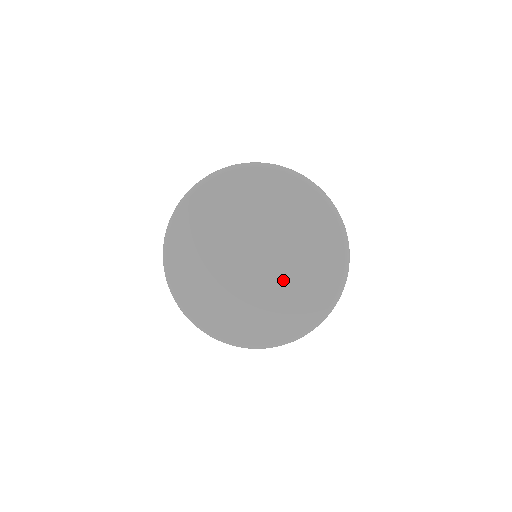
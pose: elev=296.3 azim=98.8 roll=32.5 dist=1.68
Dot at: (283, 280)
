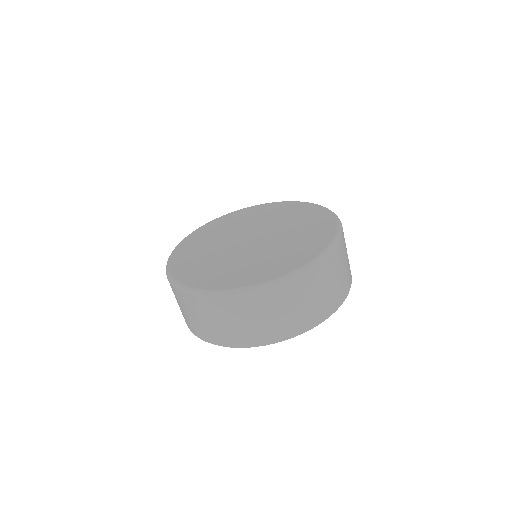
Dot at: (252, 256)
